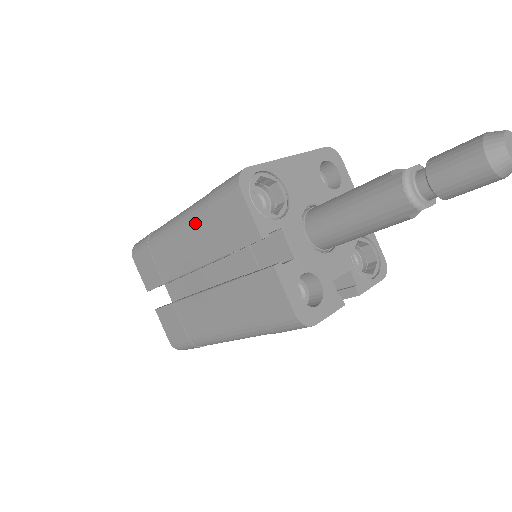
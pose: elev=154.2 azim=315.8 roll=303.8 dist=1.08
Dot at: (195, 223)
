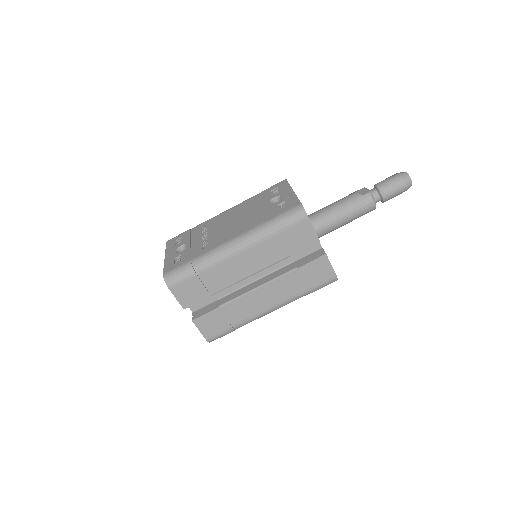
Dot at: (261, 244)
